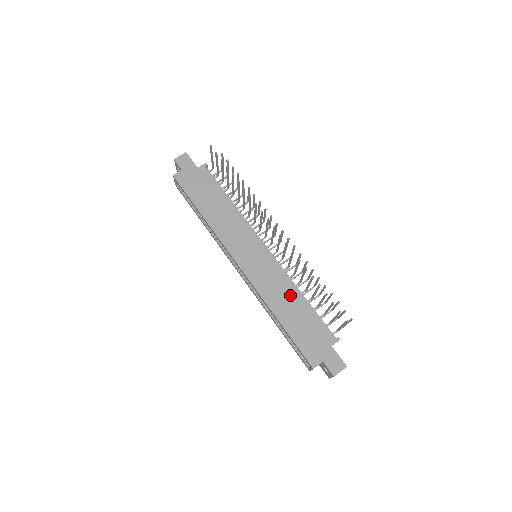
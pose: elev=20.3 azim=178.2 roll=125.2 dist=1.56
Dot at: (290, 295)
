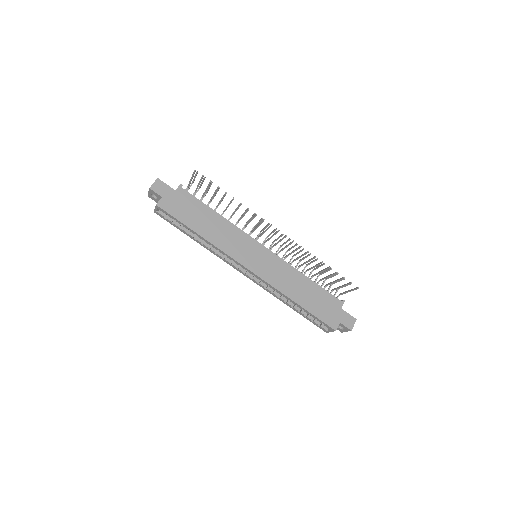
Dot at: (298, 280)
